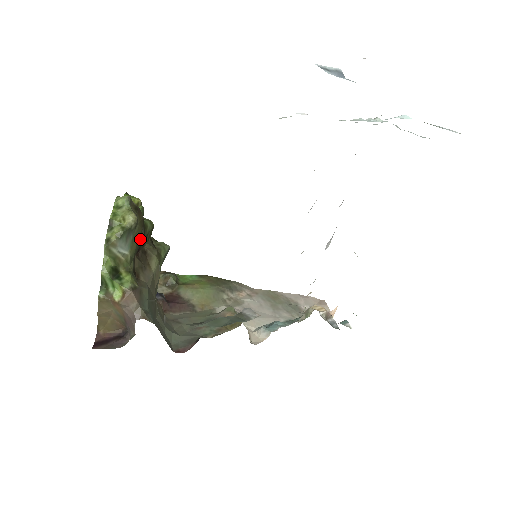
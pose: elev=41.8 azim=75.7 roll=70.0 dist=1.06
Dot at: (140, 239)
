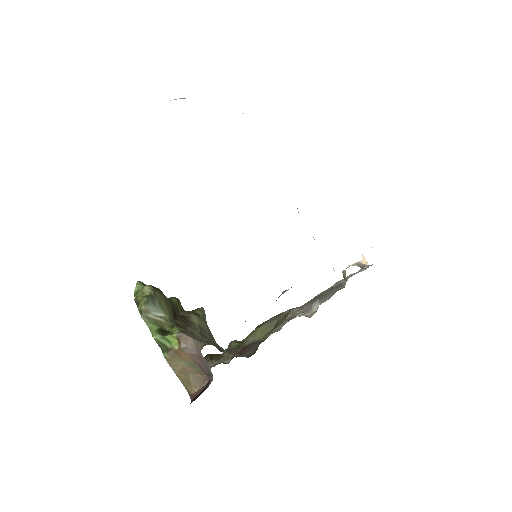
Dot at: (169, 306)
